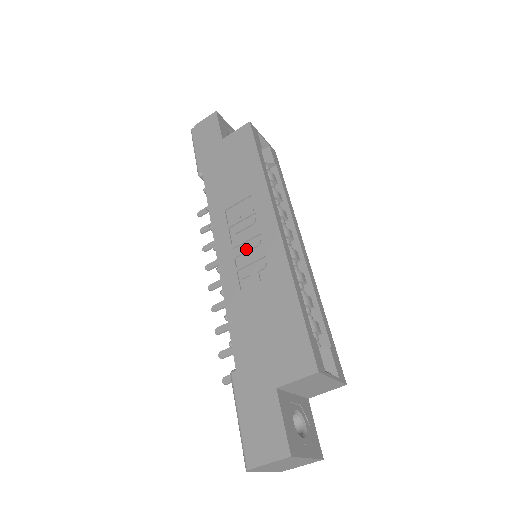
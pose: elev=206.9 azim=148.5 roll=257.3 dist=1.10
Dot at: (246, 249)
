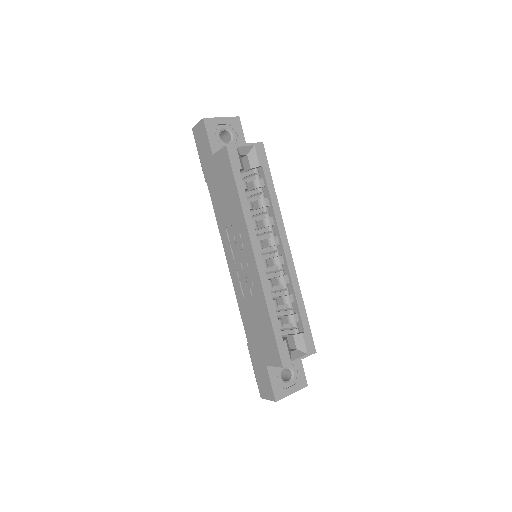
Dot at: (241, 268)
